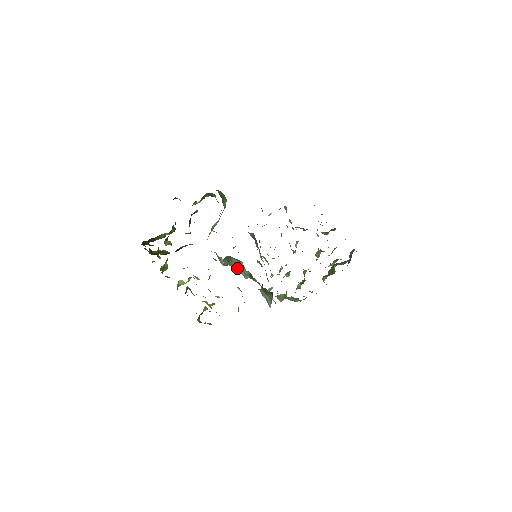
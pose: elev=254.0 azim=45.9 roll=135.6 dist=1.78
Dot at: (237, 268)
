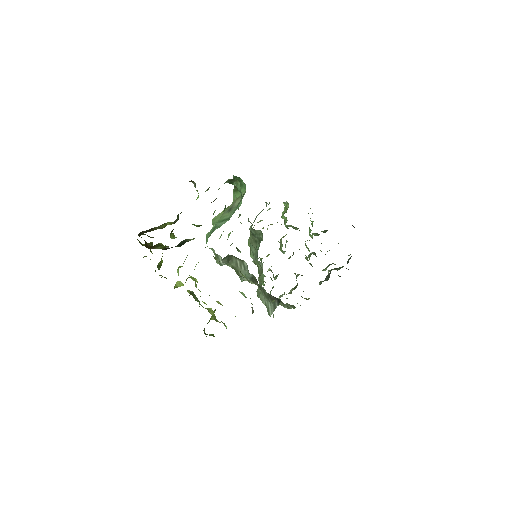
Dot at: (237, 269)
